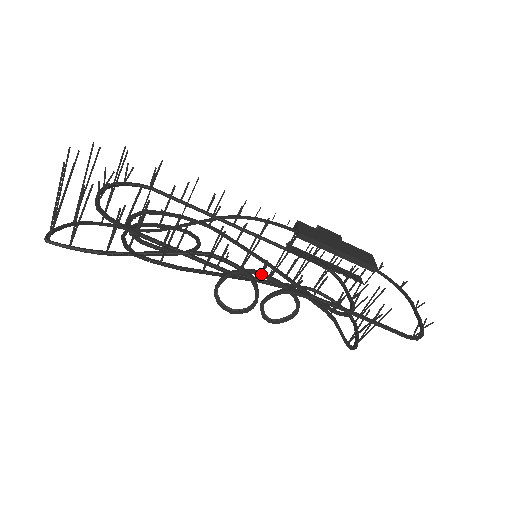
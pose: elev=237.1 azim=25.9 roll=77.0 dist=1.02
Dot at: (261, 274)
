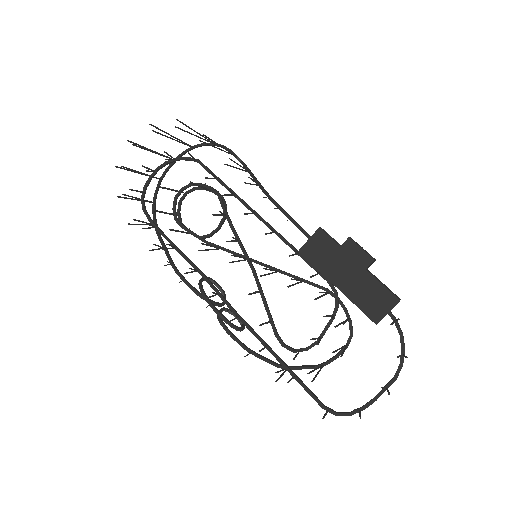
Dot at: (206, 300)
